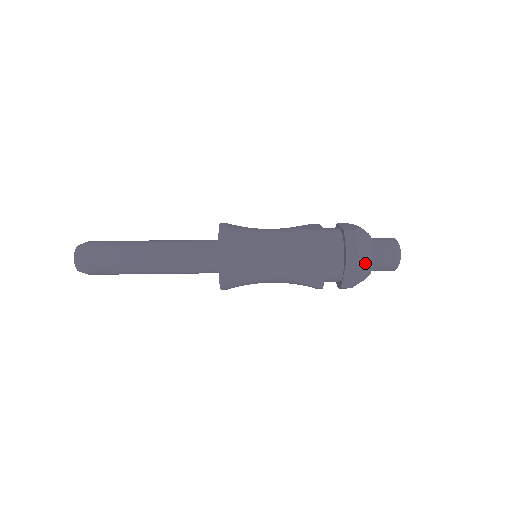
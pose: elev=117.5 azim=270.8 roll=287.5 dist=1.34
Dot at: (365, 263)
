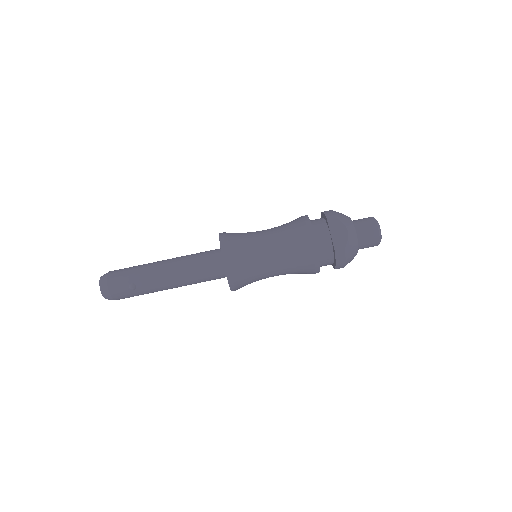
Dot at: (350, 261)
